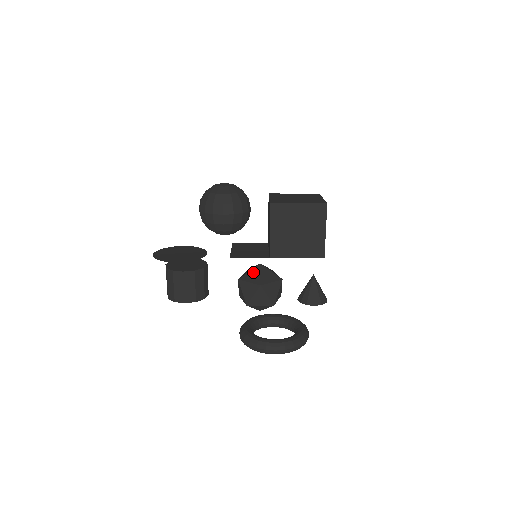
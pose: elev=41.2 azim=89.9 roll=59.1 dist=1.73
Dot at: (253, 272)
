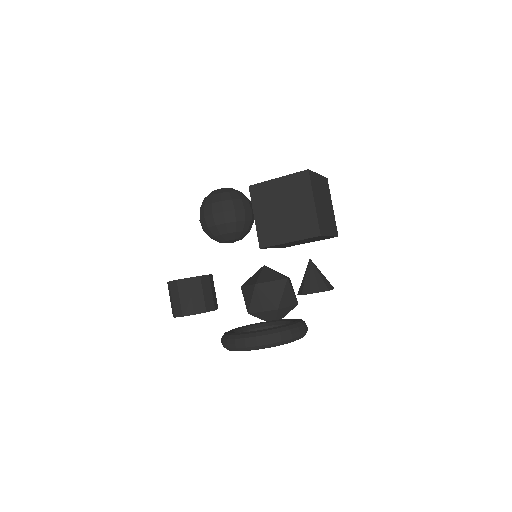
Dot at: (255, 275)
